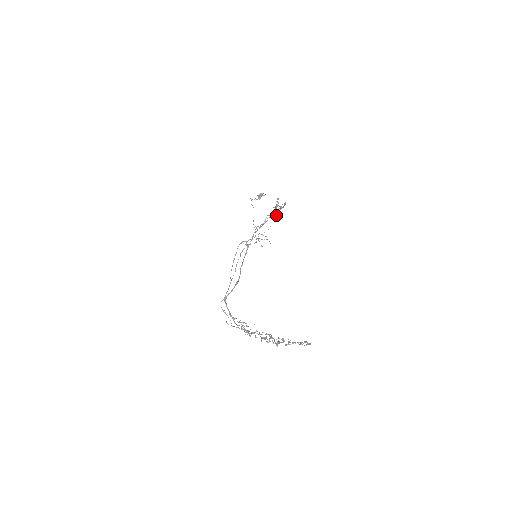
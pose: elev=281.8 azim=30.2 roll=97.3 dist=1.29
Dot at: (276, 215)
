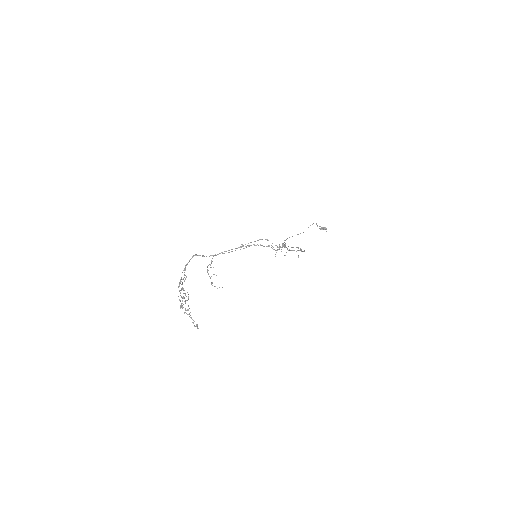
Dot at: occluded
